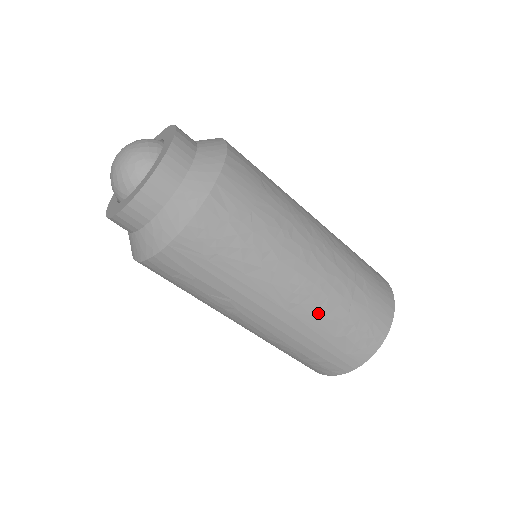
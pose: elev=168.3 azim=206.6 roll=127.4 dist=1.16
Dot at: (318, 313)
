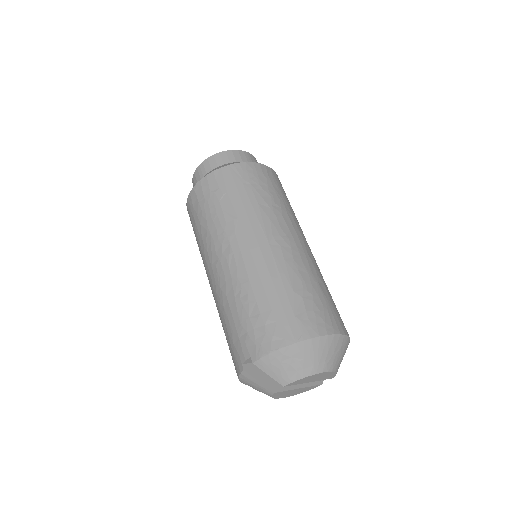
Dot at: (290, 262)
